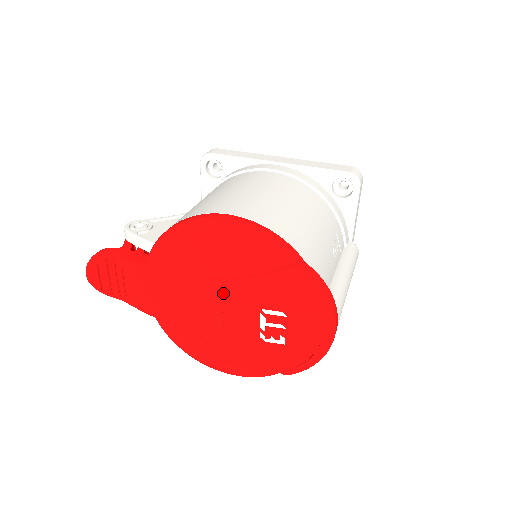
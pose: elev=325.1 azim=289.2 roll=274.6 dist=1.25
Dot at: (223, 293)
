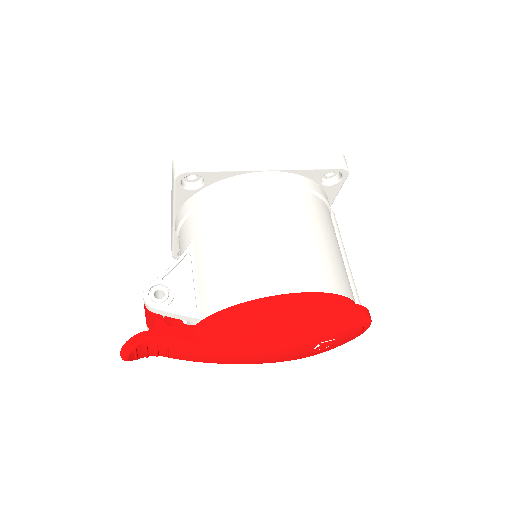
Dot at: (289, 346)
